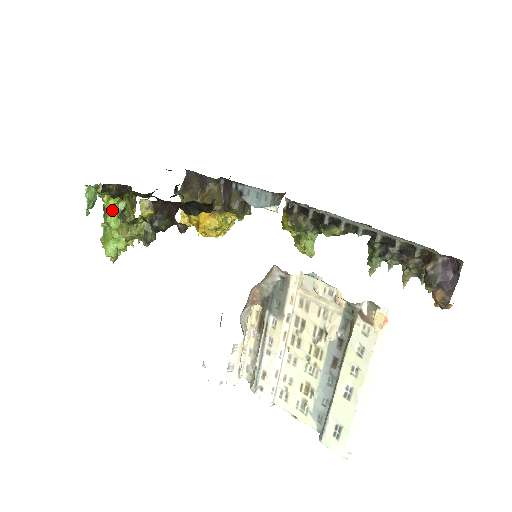
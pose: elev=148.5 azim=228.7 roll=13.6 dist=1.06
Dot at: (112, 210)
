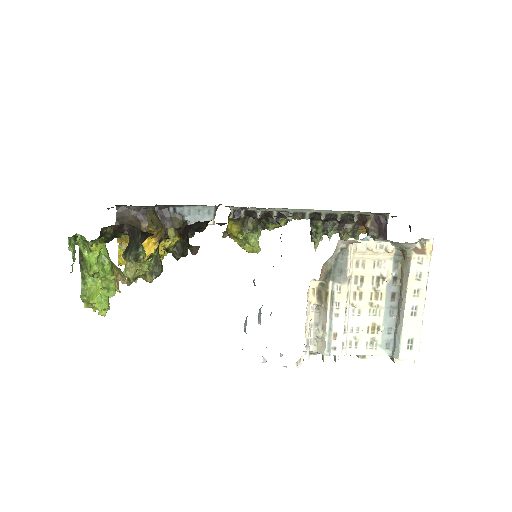
Dot at: (97, 258)
